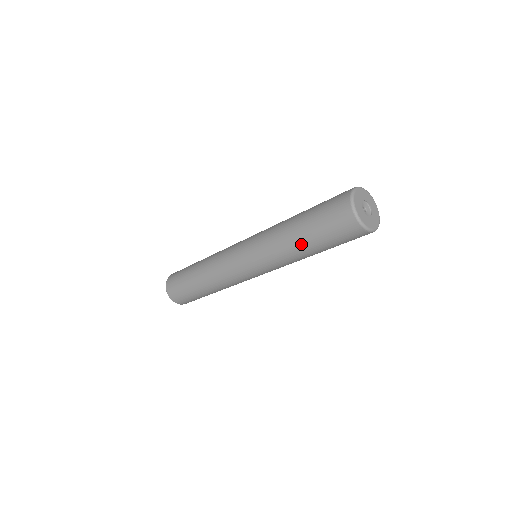
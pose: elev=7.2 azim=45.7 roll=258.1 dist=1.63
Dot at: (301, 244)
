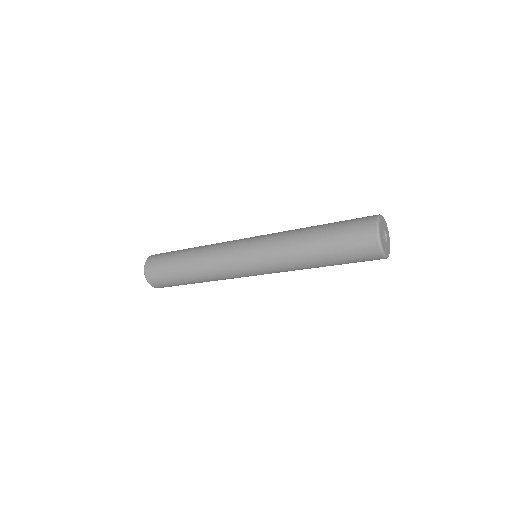
Dot at: (322, 266)
